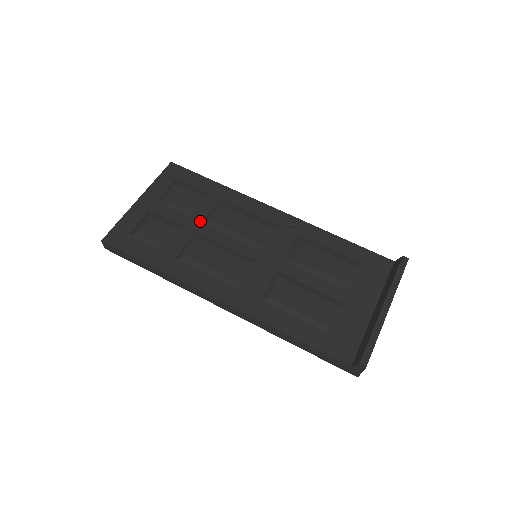
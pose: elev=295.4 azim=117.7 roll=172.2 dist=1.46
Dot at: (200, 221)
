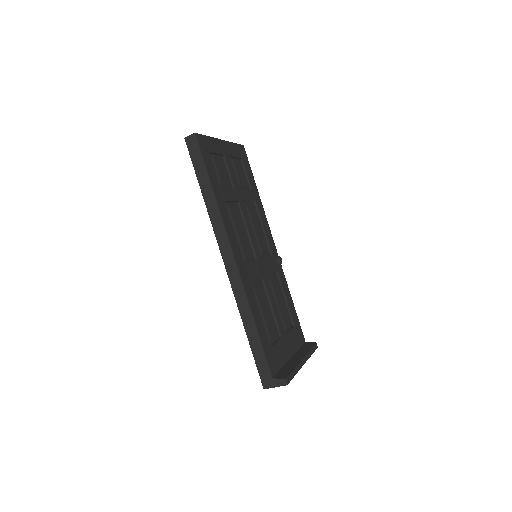
Dot at: (243, 198)
